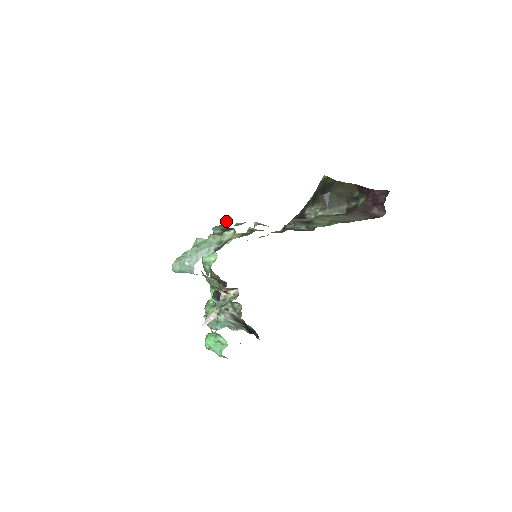
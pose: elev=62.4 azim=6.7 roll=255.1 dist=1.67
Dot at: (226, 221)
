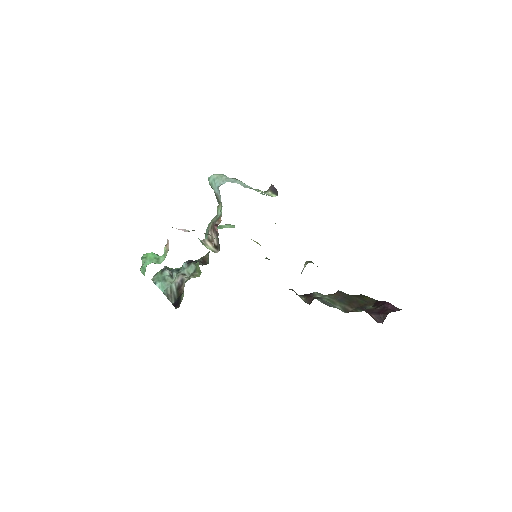
Dot at: occluded
